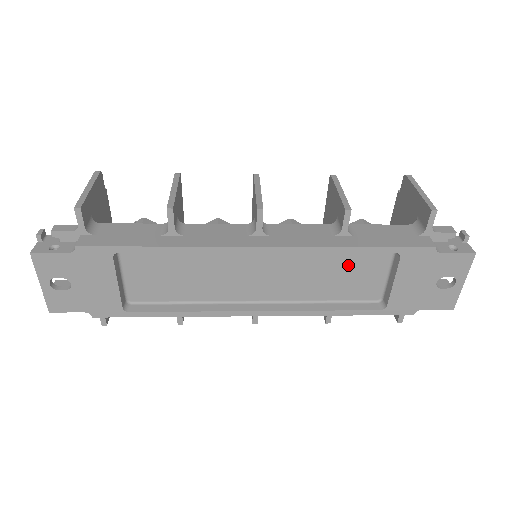
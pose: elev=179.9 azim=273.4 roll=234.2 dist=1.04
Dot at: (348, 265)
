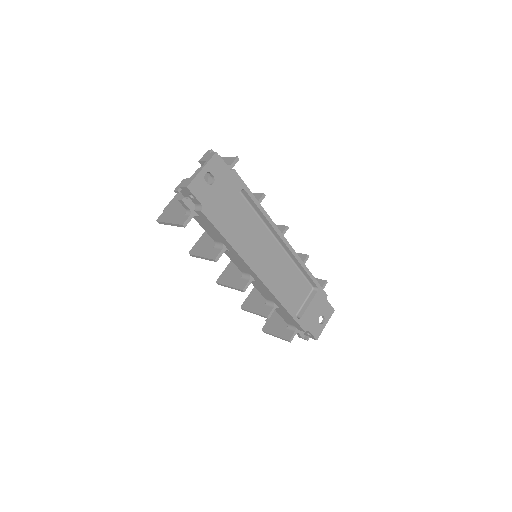
Dot at: (297, 283)
